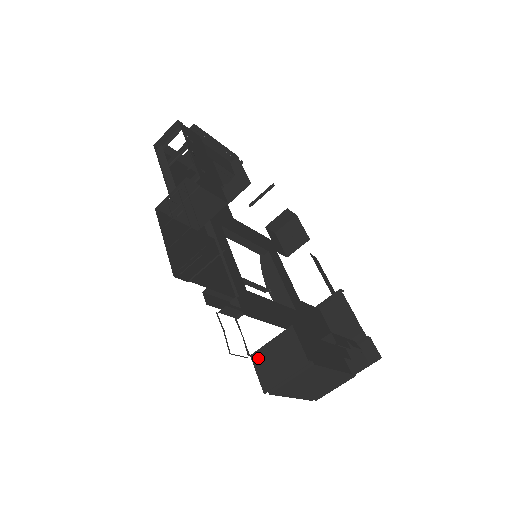
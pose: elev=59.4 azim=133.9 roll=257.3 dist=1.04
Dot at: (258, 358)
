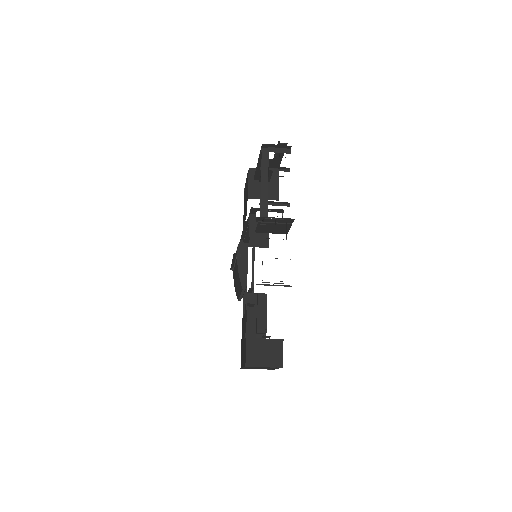
Dot at: (252, 343)
